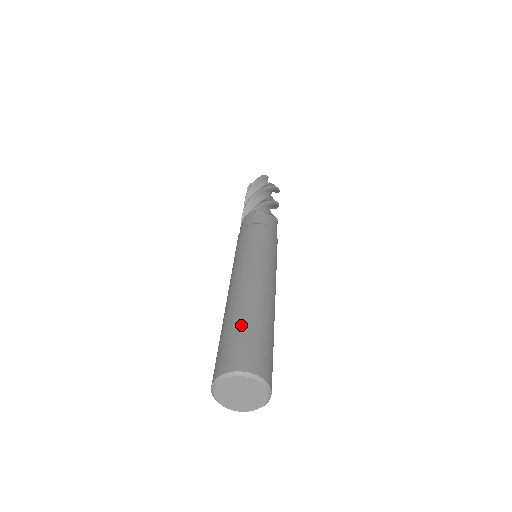
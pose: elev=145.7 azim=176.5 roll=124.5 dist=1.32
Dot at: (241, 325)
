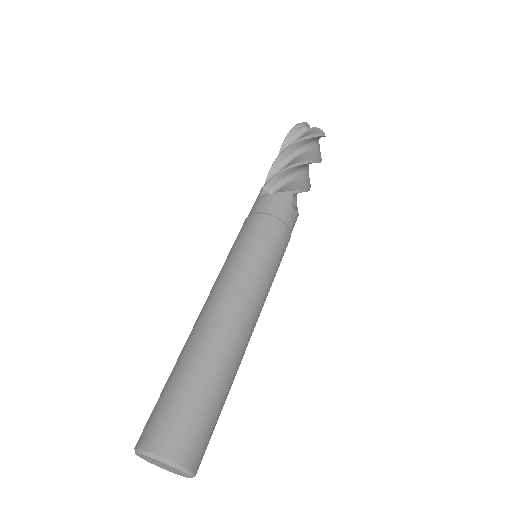
Dot at: (212, 396)
